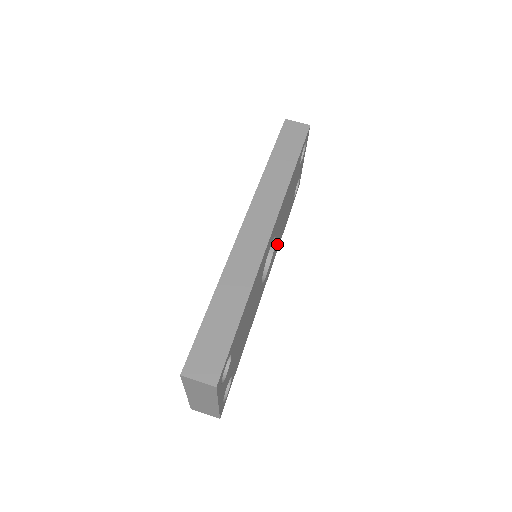
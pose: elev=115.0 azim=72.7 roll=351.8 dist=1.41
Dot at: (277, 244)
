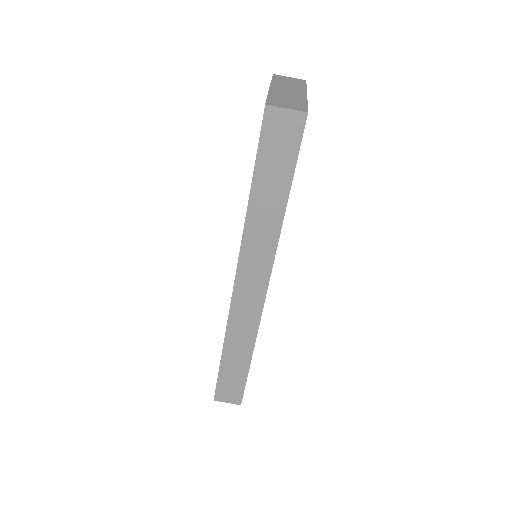
Dot at: occluded
